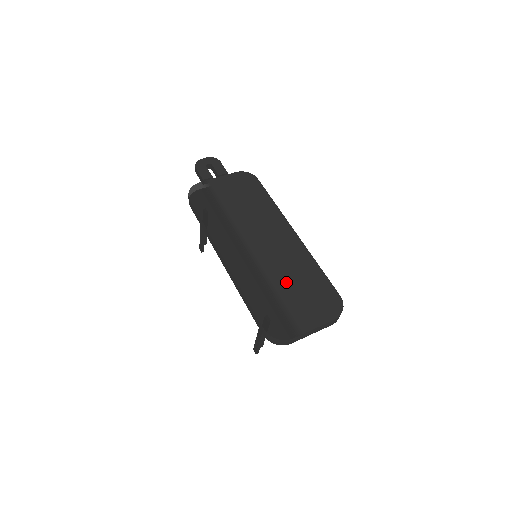
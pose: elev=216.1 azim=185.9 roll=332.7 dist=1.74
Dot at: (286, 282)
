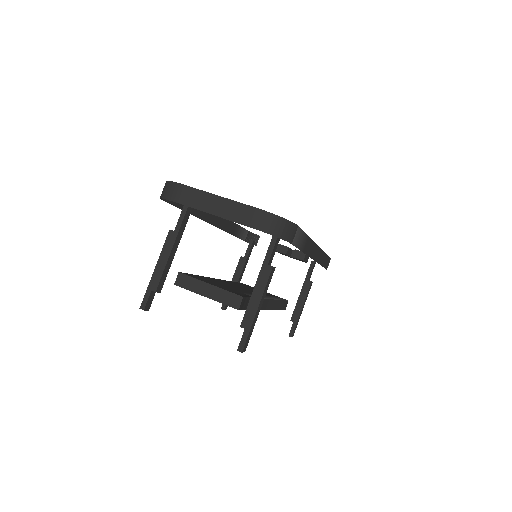
Dot at: occluded
